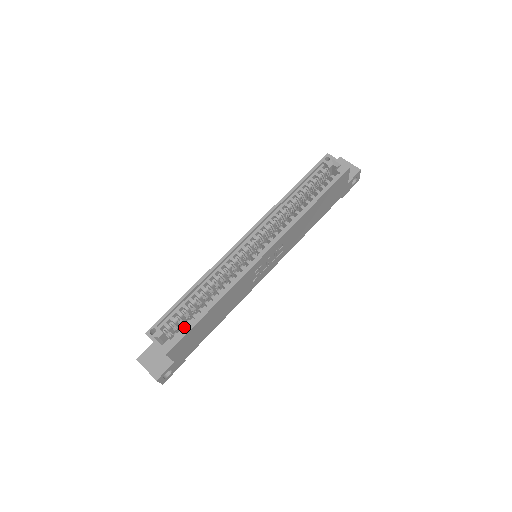
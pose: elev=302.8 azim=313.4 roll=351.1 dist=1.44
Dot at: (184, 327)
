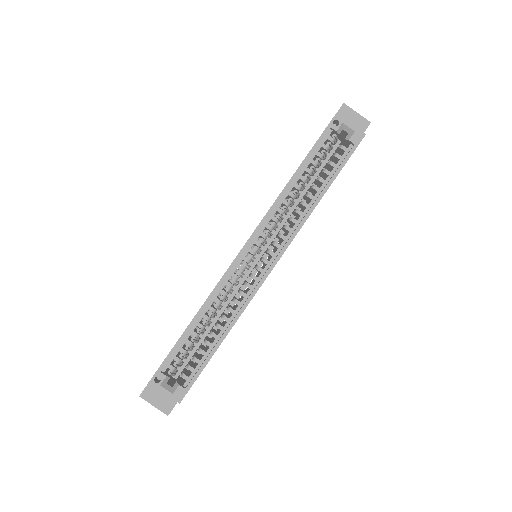
Dot at: occluded
